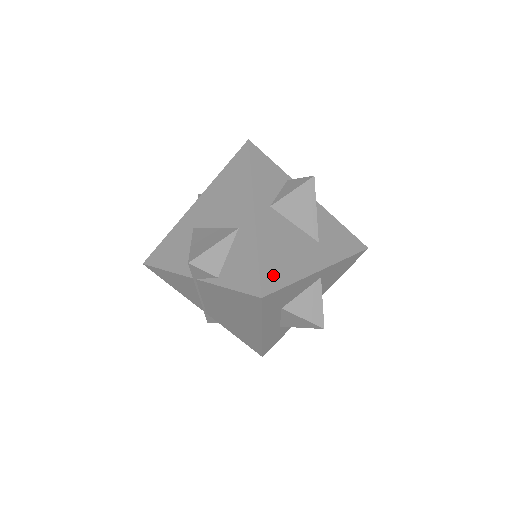
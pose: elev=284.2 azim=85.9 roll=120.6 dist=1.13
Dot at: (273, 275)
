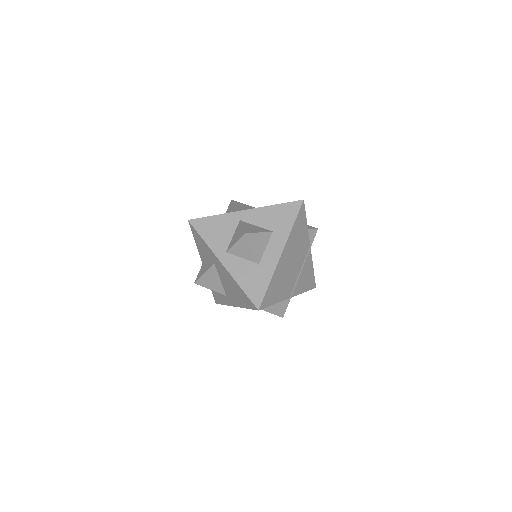
Dot at: occluded
